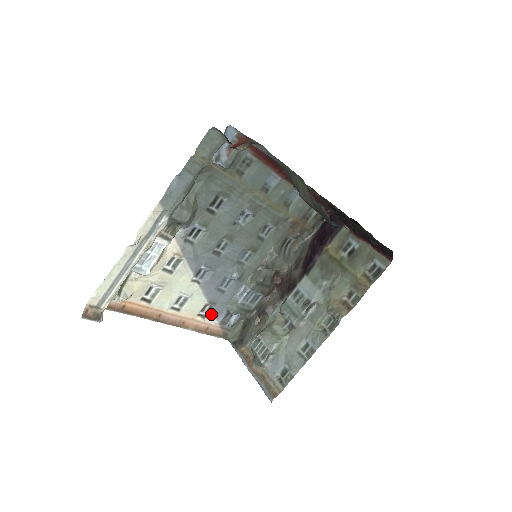
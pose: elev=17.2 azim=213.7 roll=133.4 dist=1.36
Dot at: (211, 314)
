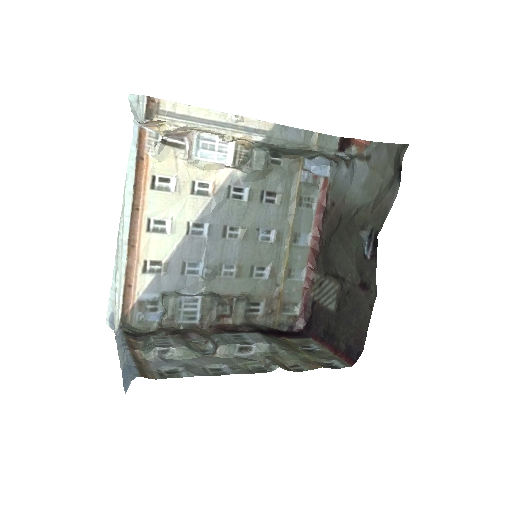
Dot at: (150, 278)
